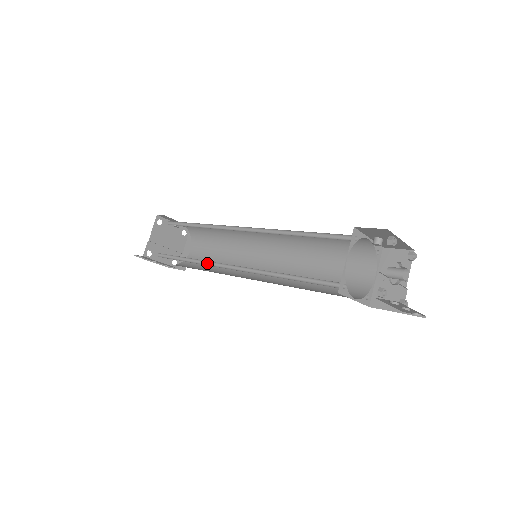
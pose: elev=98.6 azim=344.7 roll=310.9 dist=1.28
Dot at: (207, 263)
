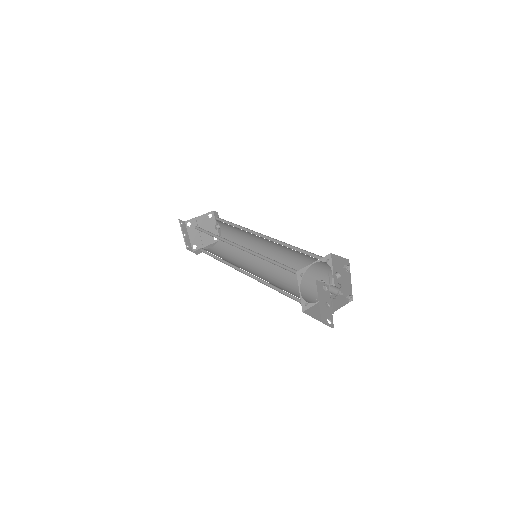
Dot at: (224, 241)
